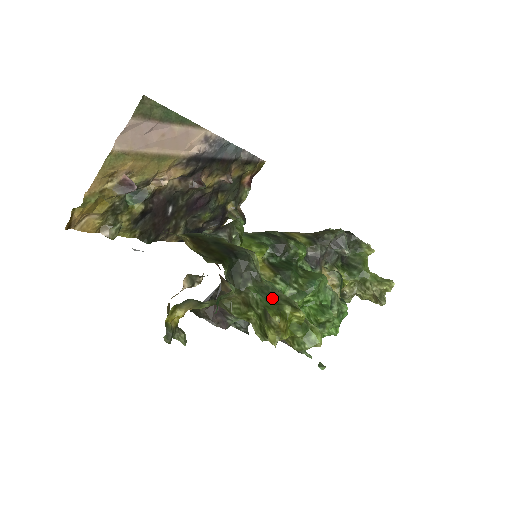
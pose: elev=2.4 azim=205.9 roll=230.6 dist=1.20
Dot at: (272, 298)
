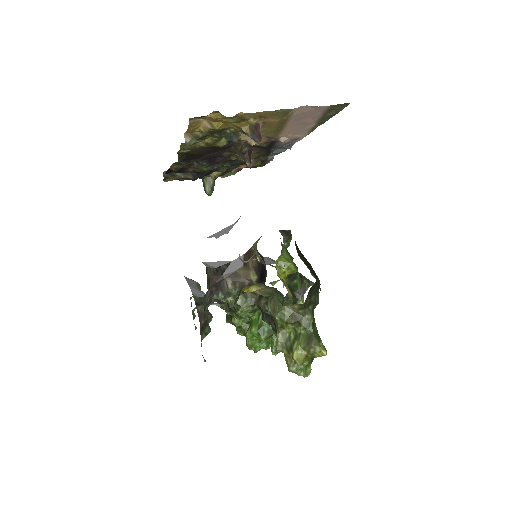
Dot at: (314, 327)
